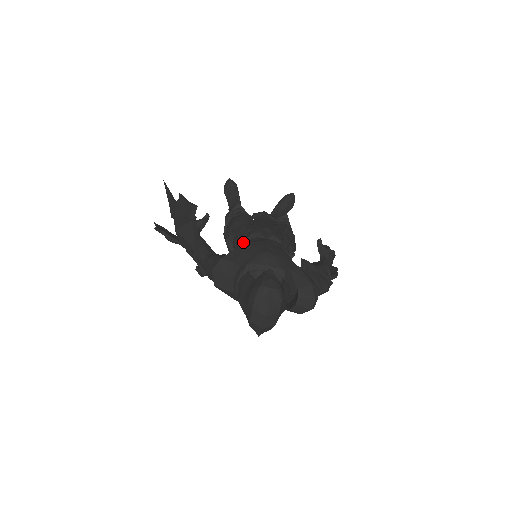
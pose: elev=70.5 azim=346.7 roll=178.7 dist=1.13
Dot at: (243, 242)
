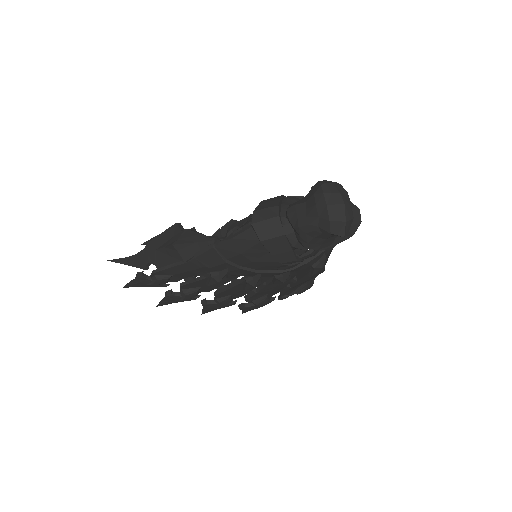
Dot at: occluded
